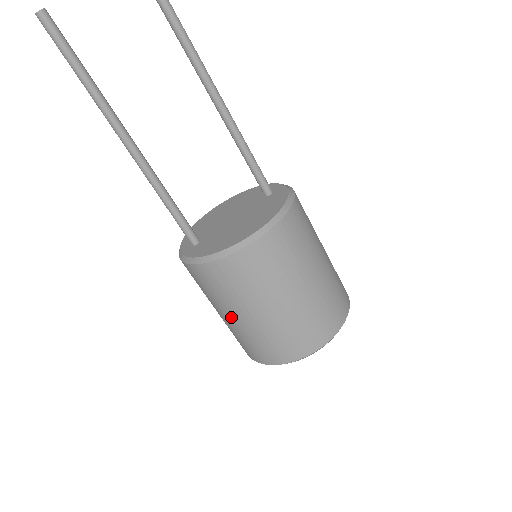
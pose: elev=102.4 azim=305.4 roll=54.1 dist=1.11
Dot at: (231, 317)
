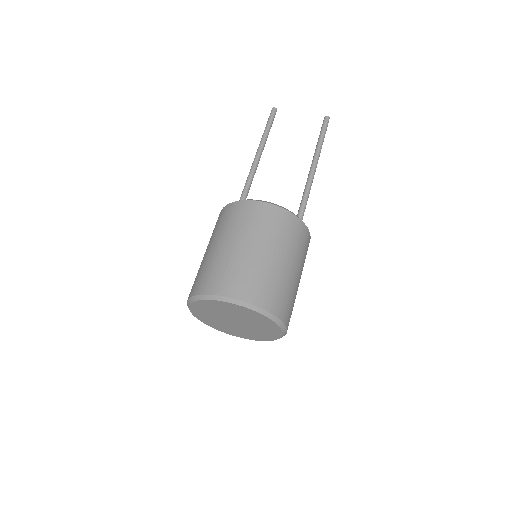
Dot at: (207, 250)
